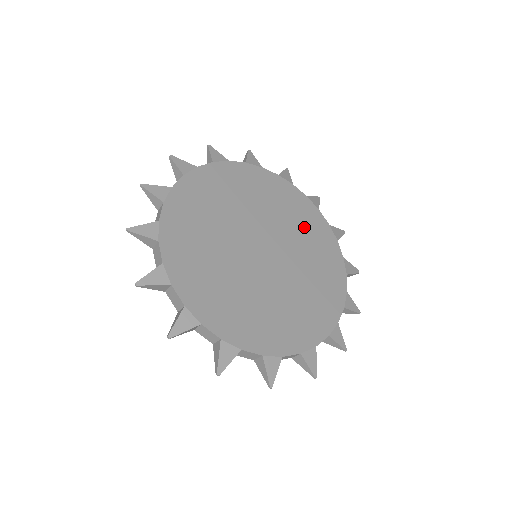
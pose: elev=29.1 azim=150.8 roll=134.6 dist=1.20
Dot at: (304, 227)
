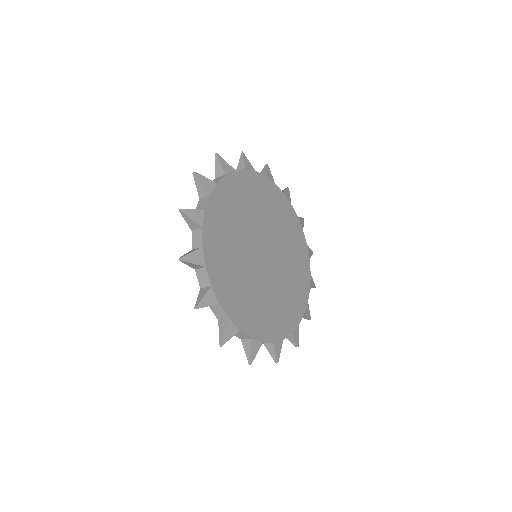
Dot at: (261, 201)
